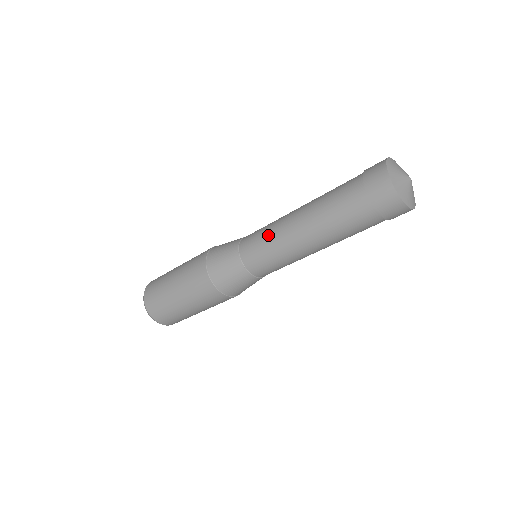
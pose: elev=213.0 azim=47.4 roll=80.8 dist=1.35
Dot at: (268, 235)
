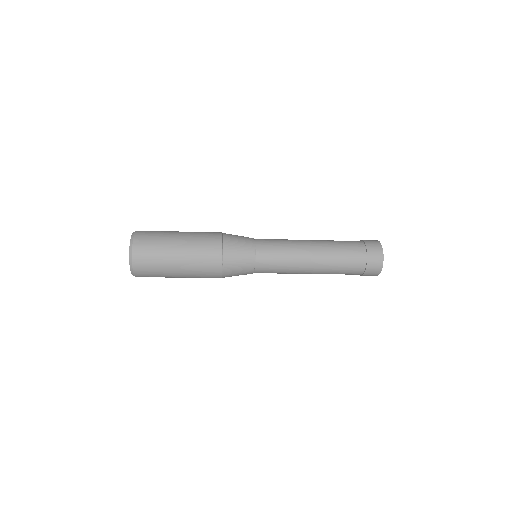
Dot at: (286, 254)
